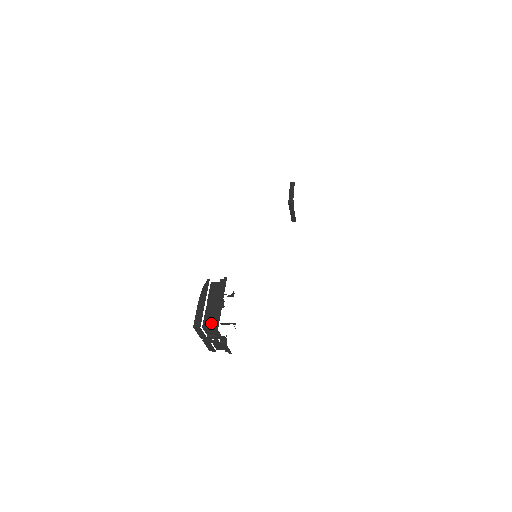
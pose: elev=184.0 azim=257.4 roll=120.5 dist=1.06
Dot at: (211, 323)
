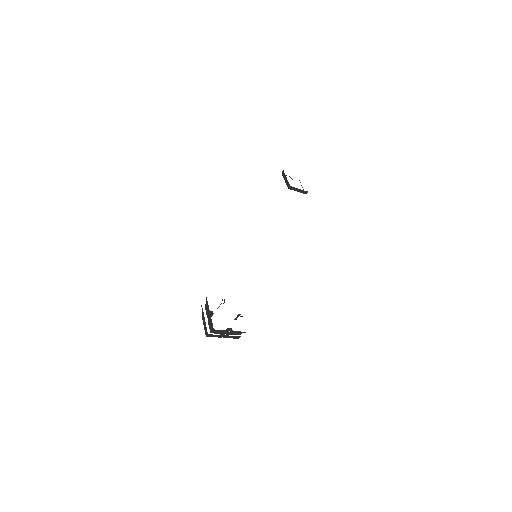
Dot at: (212, 328)
